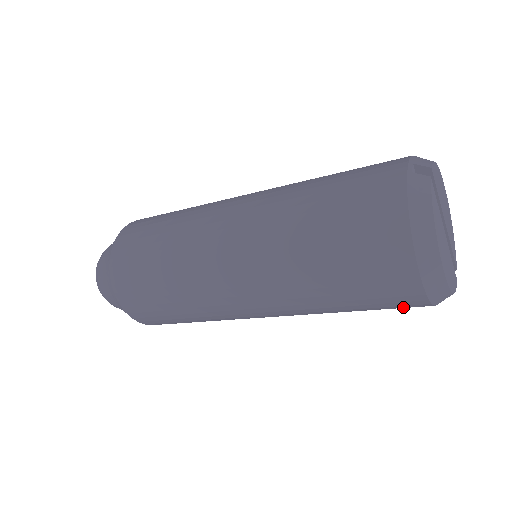
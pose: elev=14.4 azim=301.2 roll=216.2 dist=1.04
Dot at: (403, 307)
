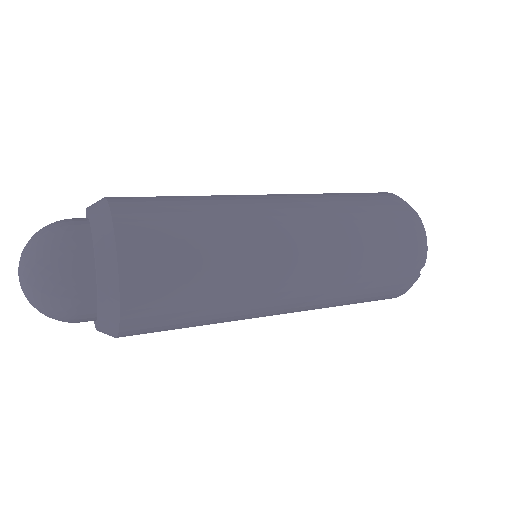
Dot at: occluded
